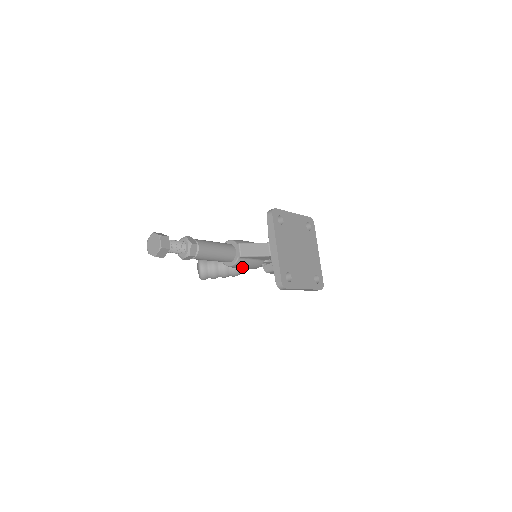
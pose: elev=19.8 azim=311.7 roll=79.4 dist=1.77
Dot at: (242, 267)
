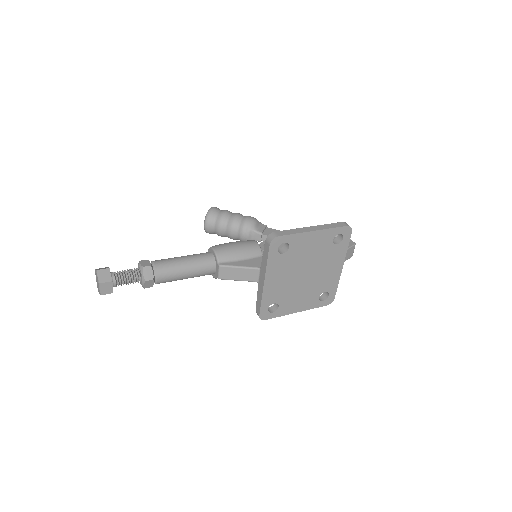
Dot at: occluded
